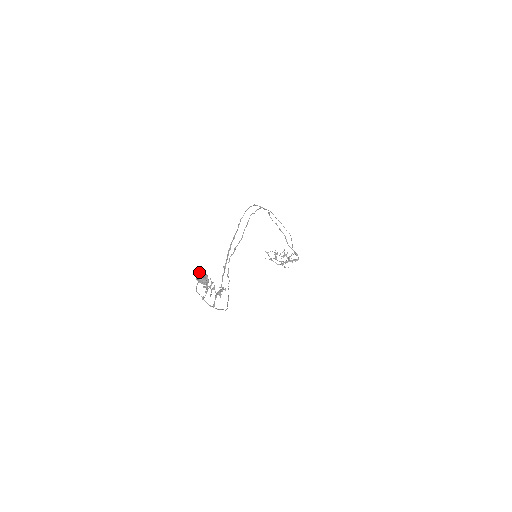
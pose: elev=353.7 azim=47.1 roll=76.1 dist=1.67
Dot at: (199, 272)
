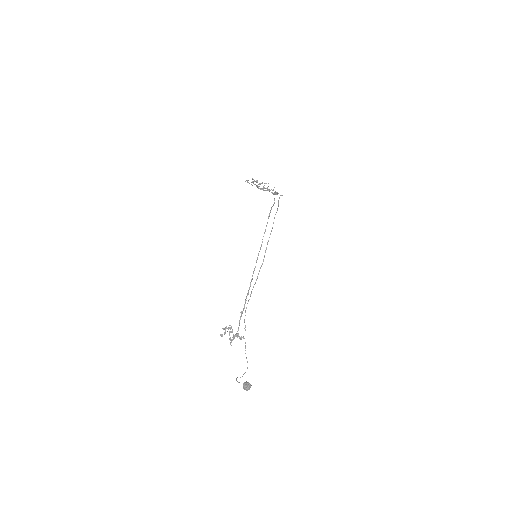
Dot at: (247, 387)
